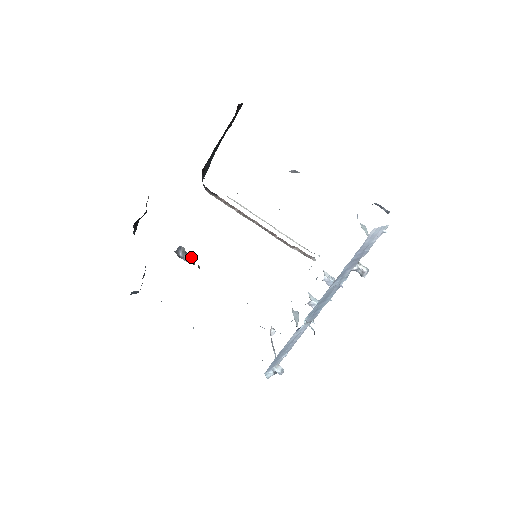
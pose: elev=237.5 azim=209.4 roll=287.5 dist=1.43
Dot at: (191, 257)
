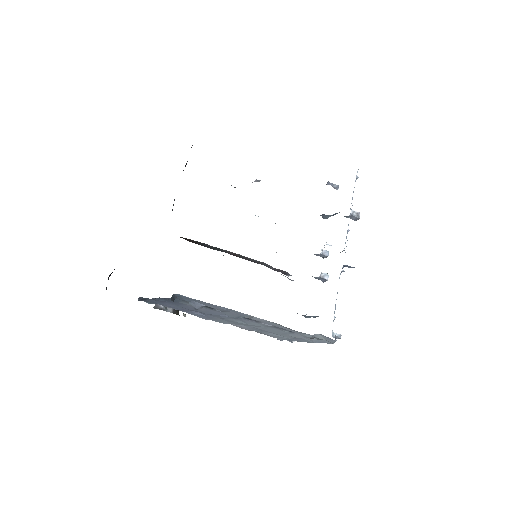
Dot at: occluded
